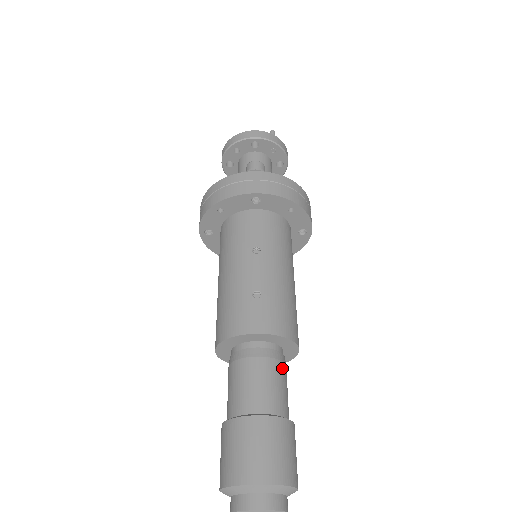
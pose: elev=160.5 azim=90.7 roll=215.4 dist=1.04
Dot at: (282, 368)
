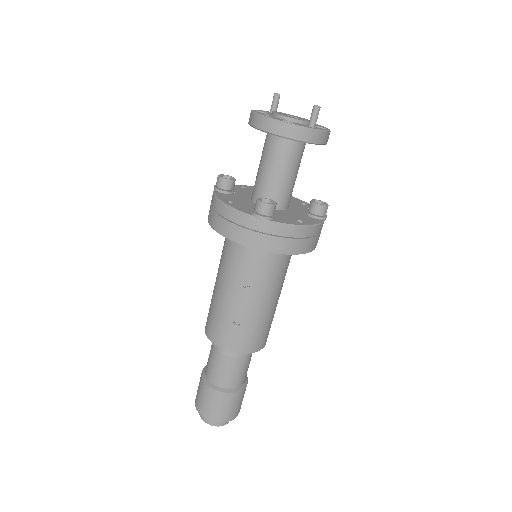
Dot at: (246, 360)
